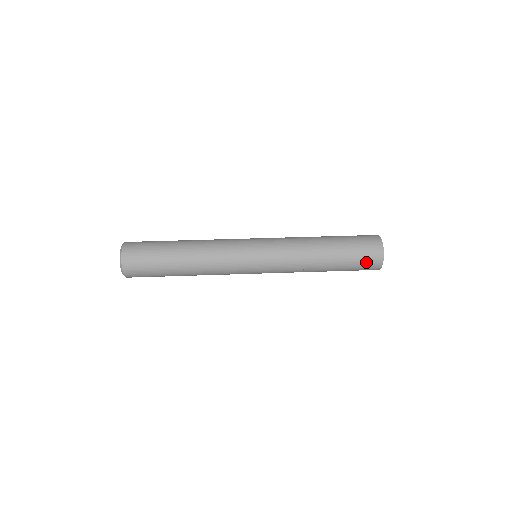
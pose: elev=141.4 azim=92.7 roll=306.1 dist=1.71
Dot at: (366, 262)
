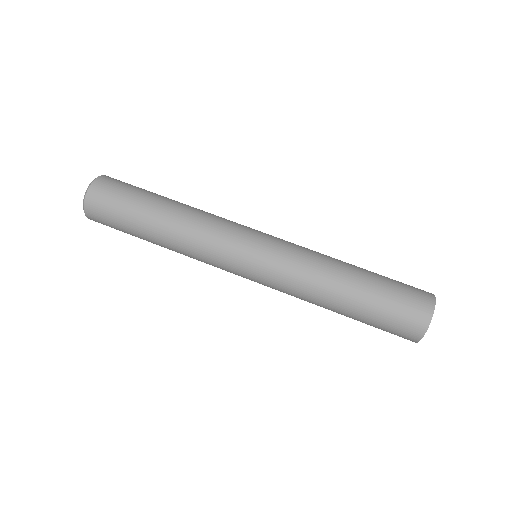
Dot at: occluded
